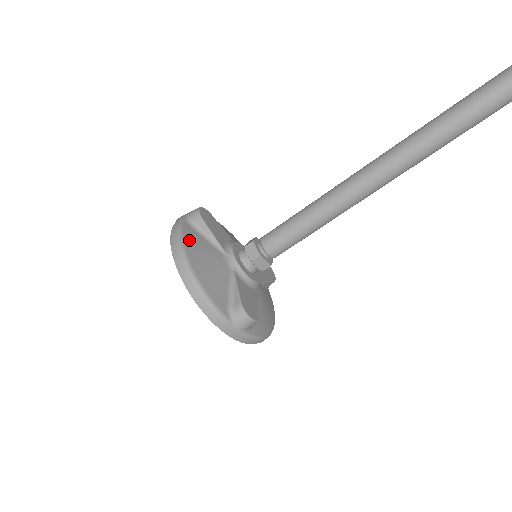
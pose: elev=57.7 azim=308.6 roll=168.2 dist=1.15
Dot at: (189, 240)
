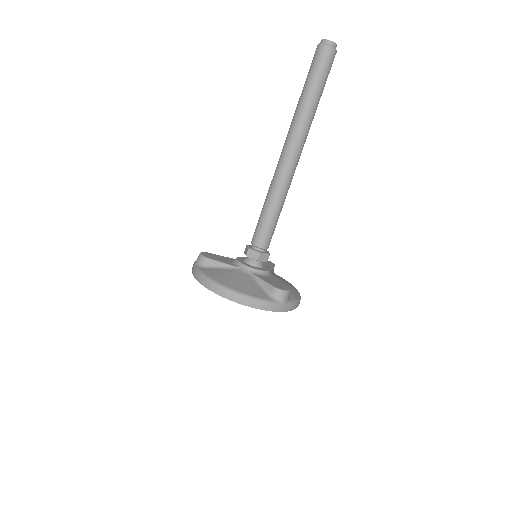
Dot at: (213, 276)
